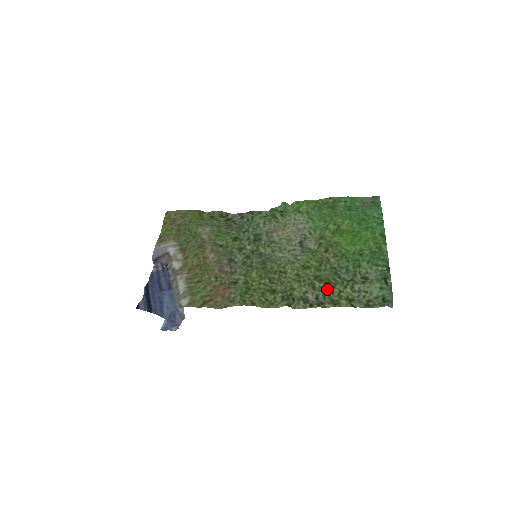
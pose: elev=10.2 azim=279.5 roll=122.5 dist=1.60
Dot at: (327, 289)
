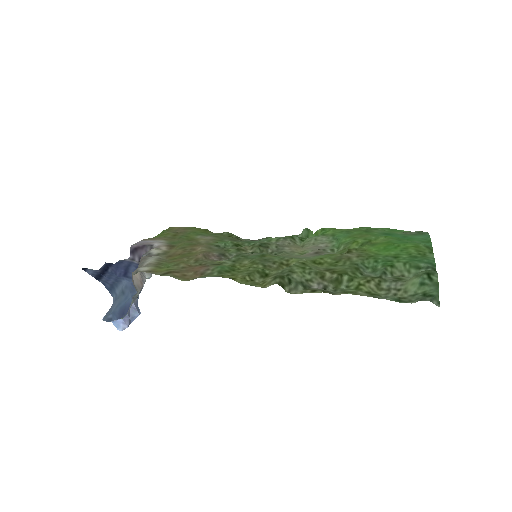
Dot at: (341, 282)
